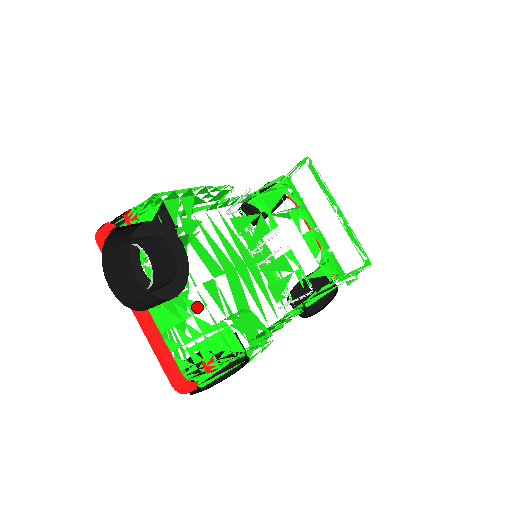
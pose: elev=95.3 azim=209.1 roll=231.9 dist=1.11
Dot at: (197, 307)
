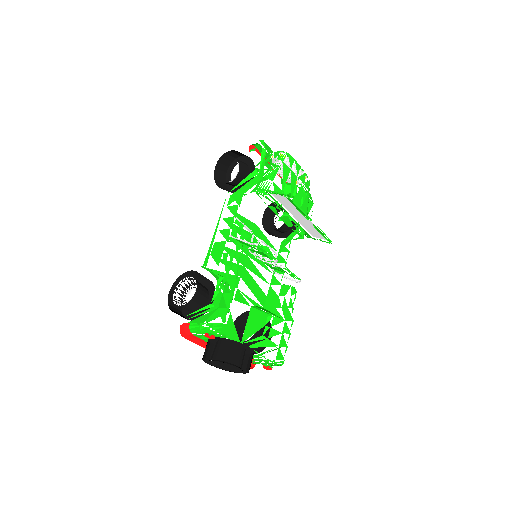
Dot at: (259, 357)
